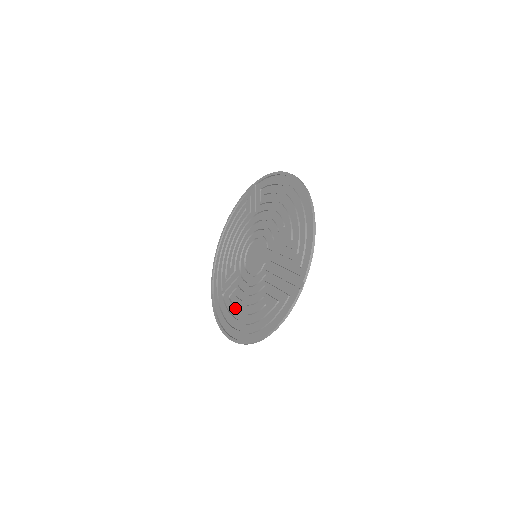
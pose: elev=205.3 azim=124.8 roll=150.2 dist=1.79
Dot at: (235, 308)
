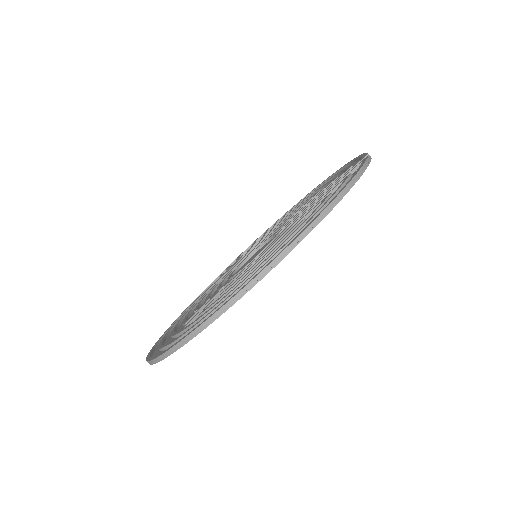
Dot at: occluded
